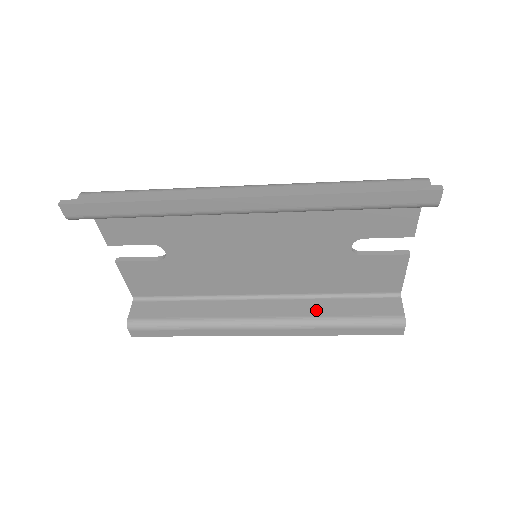
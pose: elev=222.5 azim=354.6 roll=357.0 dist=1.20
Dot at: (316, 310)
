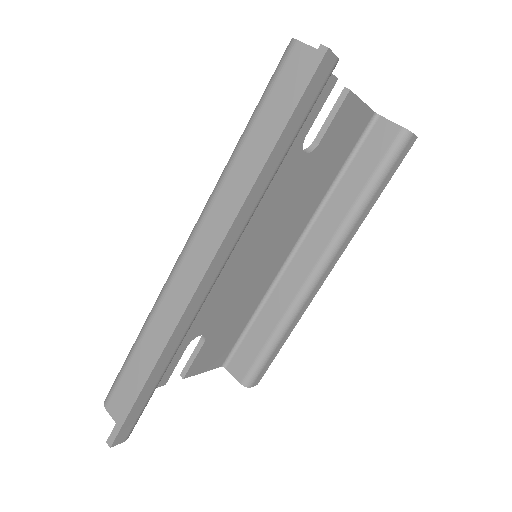
Dot at: (338, 212)
